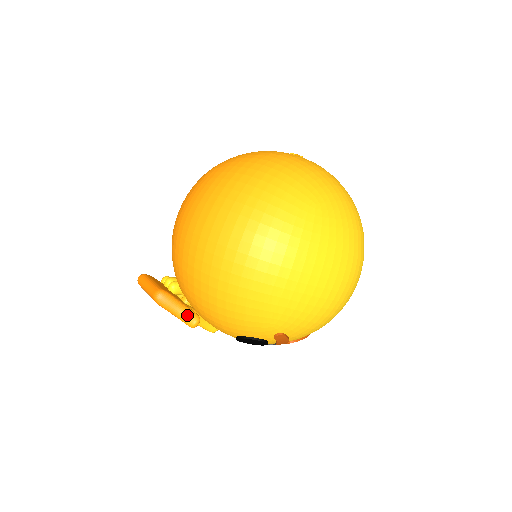
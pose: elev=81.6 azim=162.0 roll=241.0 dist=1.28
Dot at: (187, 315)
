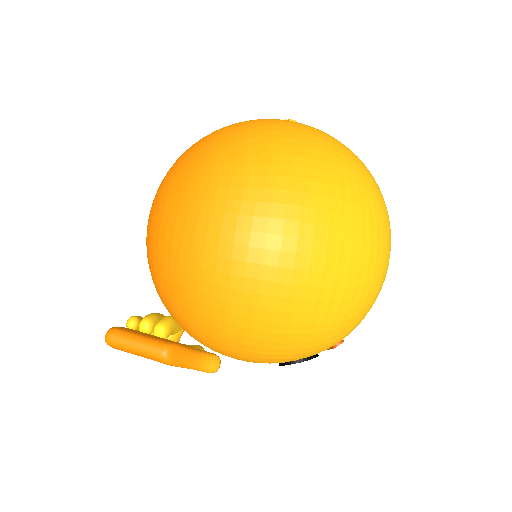
Dot at: (206, 361)
